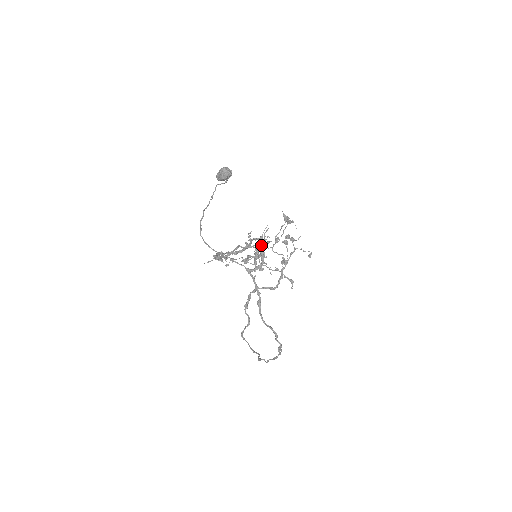
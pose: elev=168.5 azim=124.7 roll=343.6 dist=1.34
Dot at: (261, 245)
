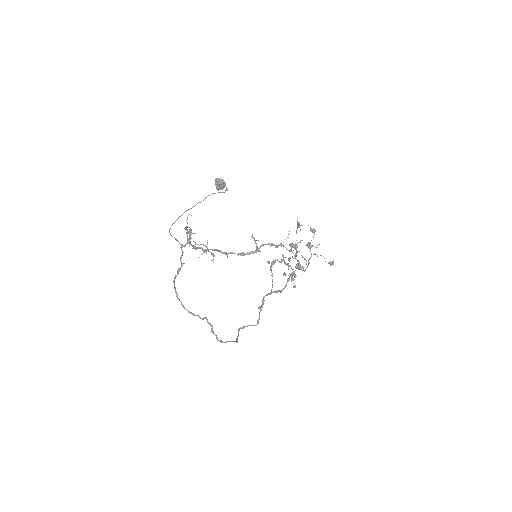
Dot at: occluded
